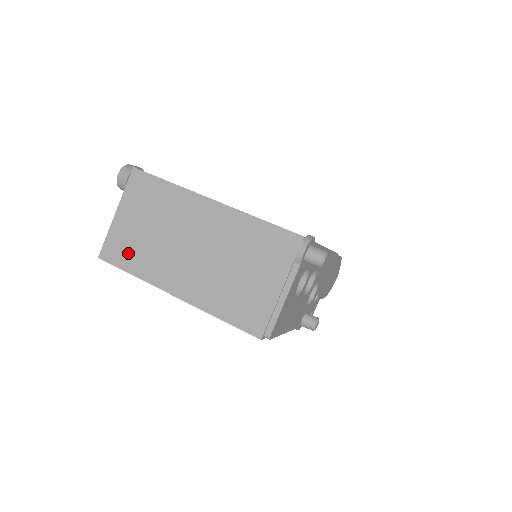
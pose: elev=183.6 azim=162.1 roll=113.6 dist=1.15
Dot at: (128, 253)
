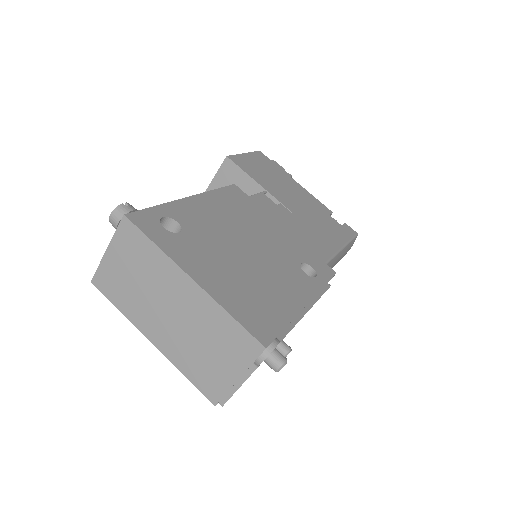
Dot at: (115, 290)
